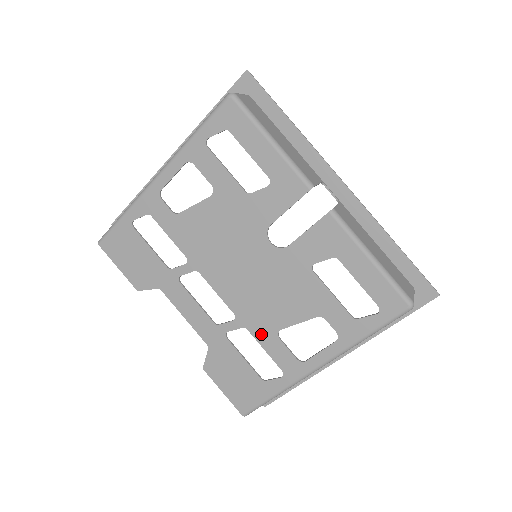
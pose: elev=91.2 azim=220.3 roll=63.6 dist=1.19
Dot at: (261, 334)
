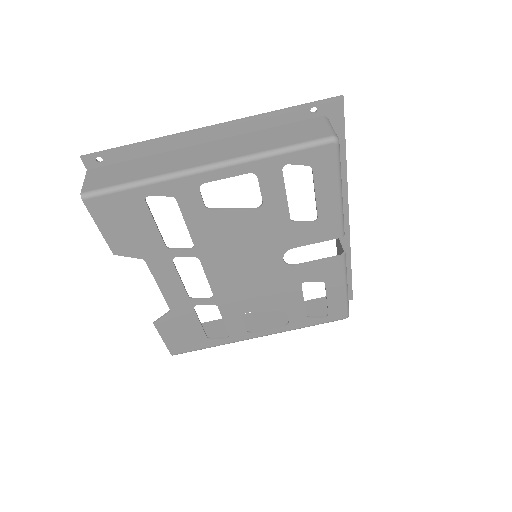
Dot at: (228, 312)
